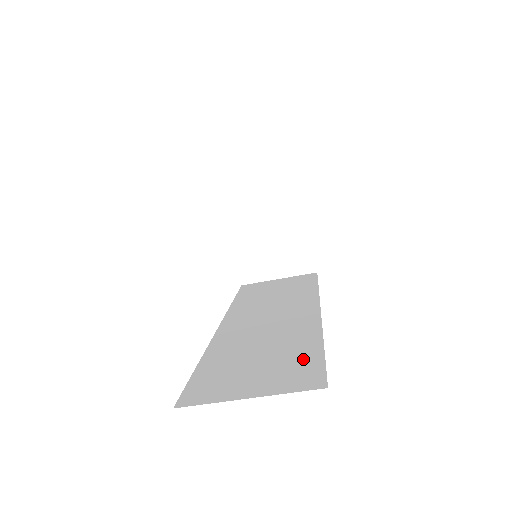
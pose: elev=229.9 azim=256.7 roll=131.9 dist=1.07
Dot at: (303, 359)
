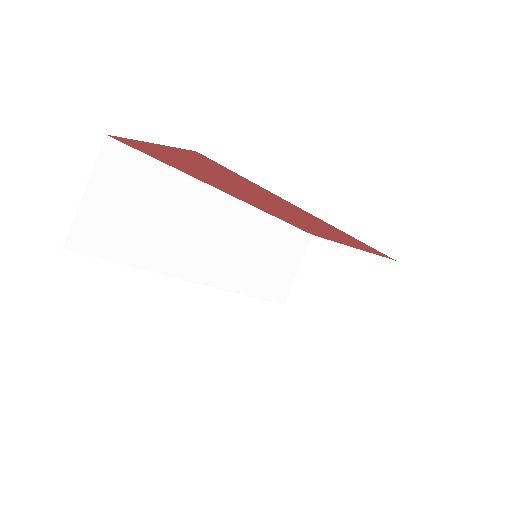
Dot at: occluded
